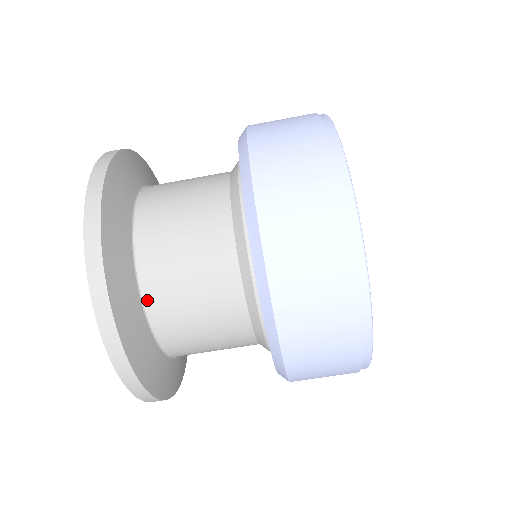
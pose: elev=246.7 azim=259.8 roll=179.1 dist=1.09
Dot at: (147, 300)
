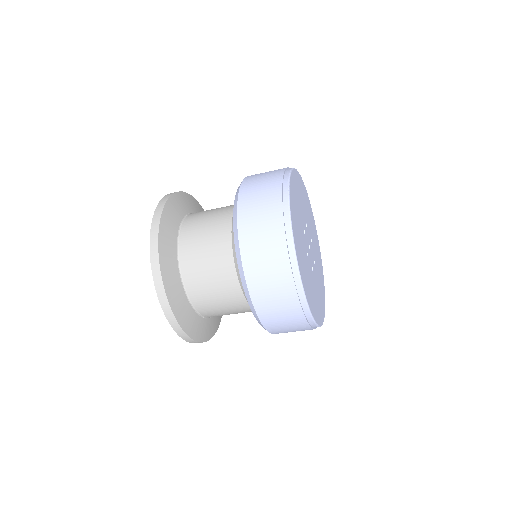
Dot at: (183, 274)
